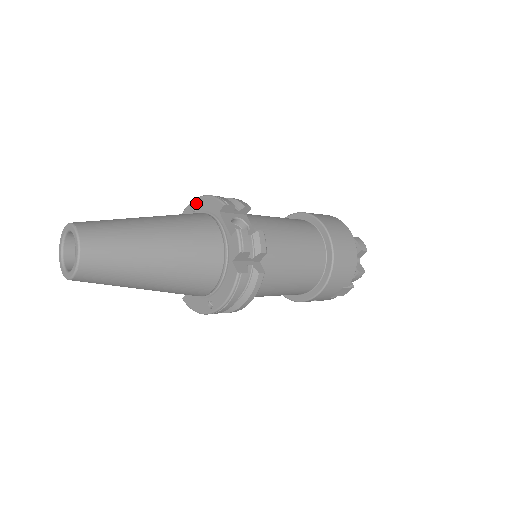
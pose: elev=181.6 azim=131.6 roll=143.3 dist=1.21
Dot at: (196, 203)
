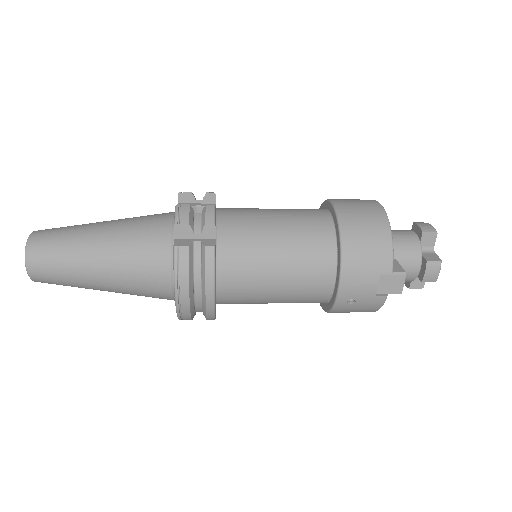
Dot at: occluded
